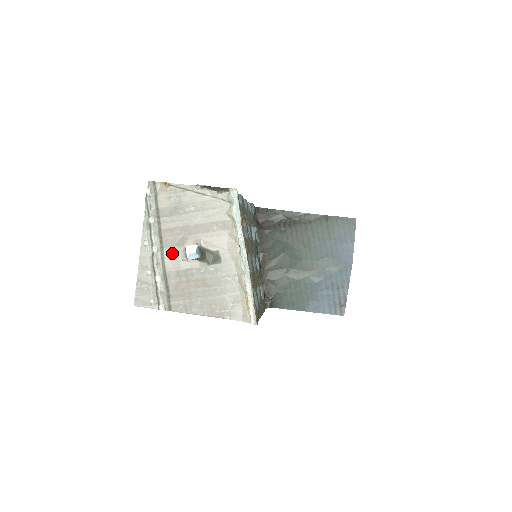
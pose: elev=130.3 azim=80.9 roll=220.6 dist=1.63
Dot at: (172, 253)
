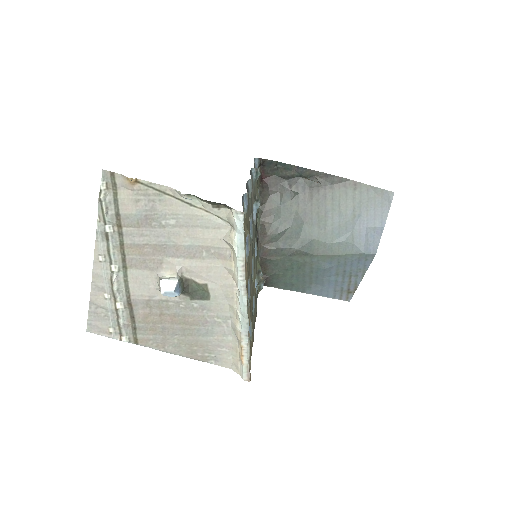
Dot at: (140, 277)
